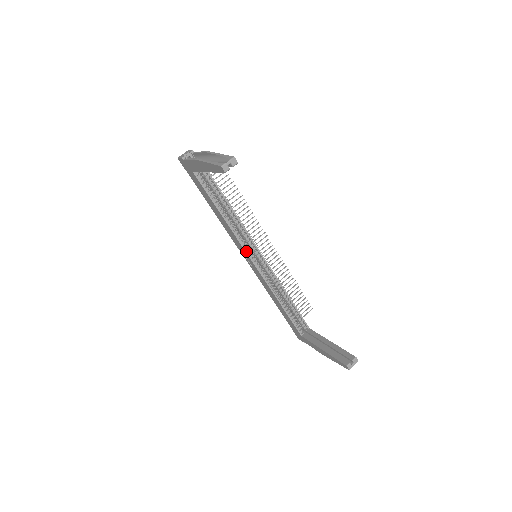
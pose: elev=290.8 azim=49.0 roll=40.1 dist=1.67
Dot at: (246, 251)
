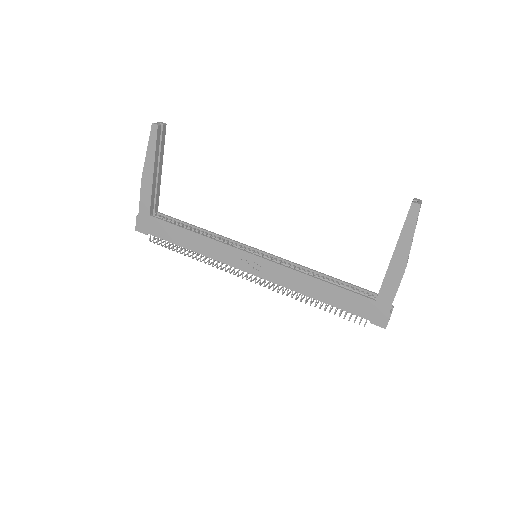
Dot at: (240, 249)
